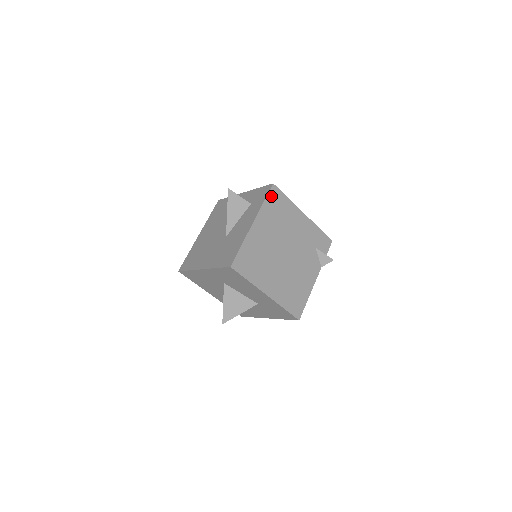
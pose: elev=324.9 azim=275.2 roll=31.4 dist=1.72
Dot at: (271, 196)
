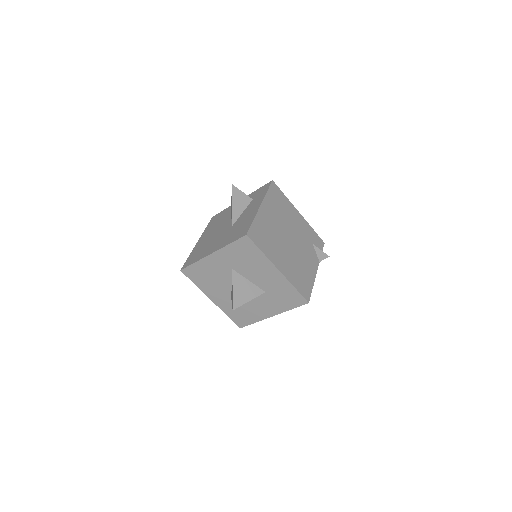
Dot at: (272, 189)
